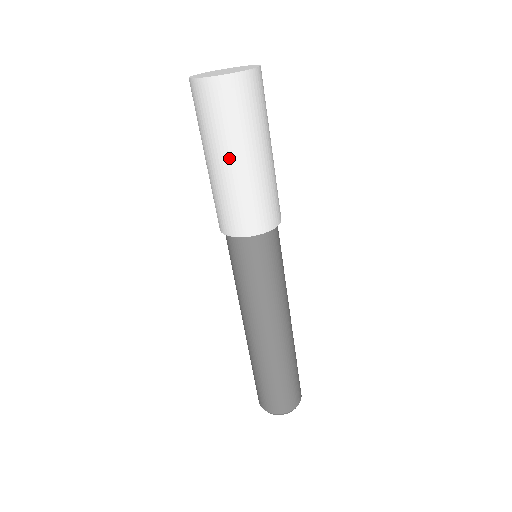
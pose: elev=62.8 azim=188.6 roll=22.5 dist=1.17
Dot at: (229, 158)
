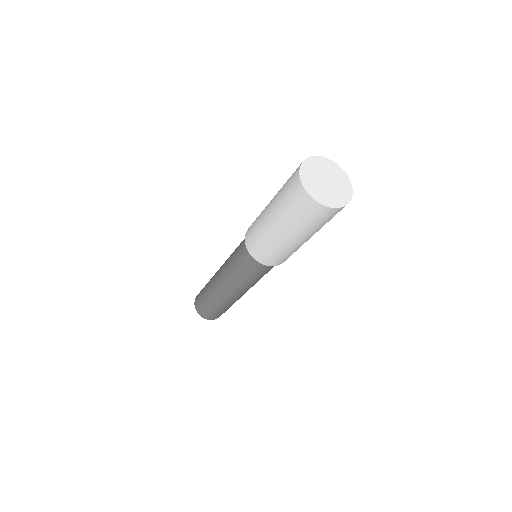
Dot at: (277, 225)
